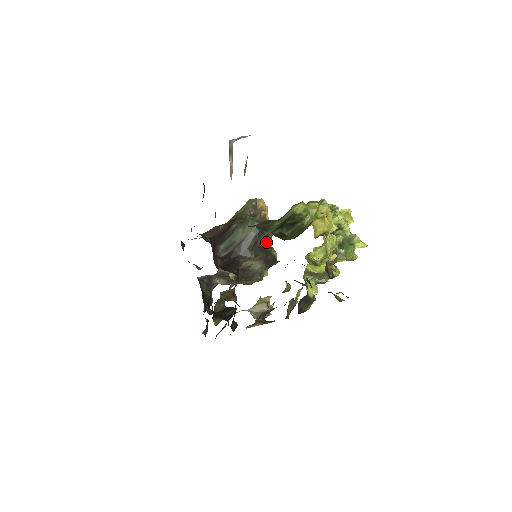
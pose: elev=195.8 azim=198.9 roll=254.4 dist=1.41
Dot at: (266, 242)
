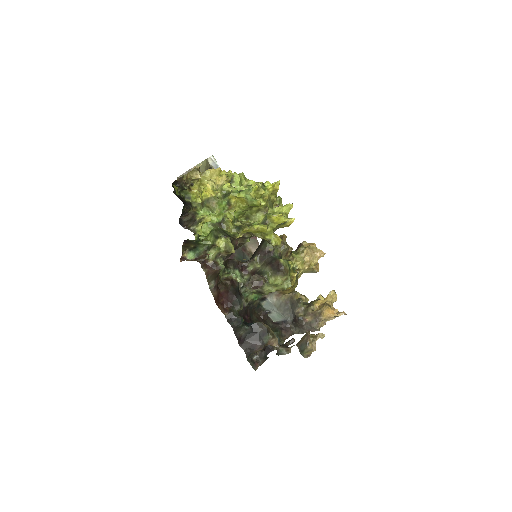
Dot at: (267, 247)
